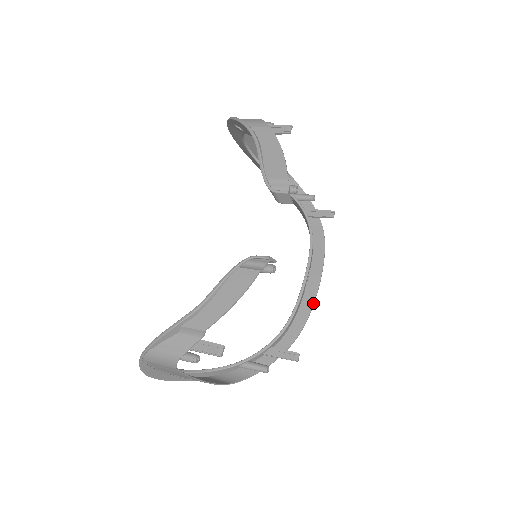
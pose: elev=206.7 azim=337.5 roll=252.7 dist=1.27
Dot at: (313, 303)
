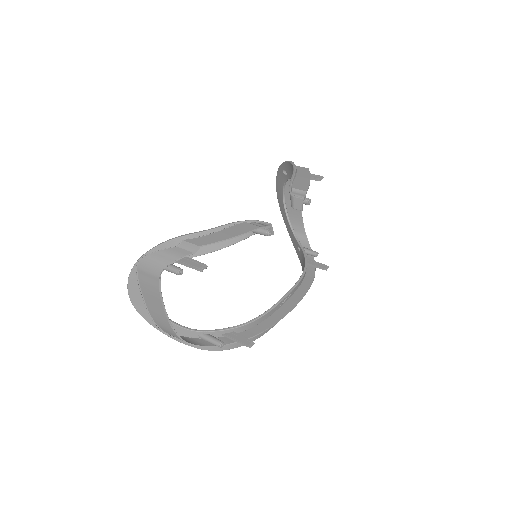
Dot at: (283, 316)
